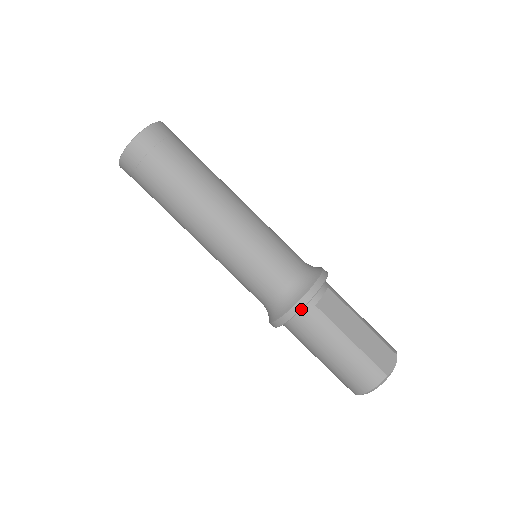
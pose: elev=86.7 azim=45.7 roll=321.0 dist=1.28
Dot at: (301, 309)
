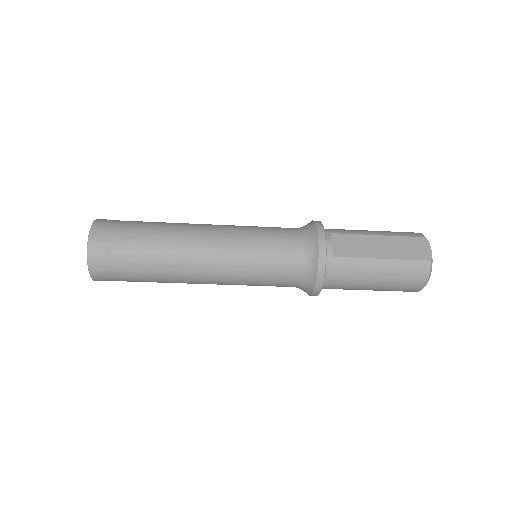
Dot at: (325, 270)
